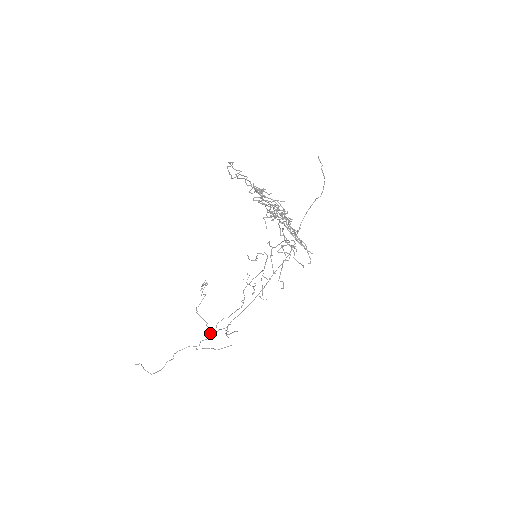
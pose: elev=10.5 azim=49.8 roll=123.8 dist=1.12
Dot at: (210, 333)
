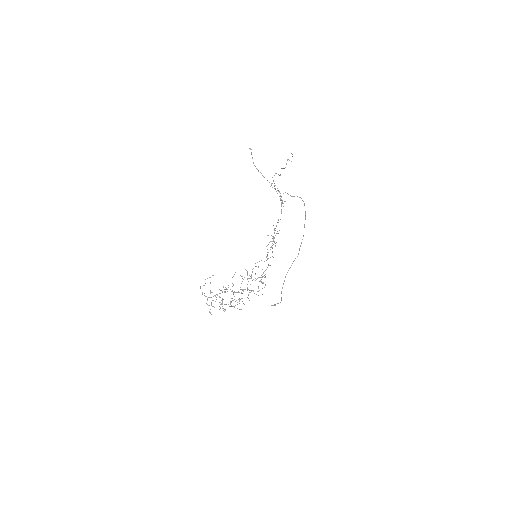
Dot at: occluded
